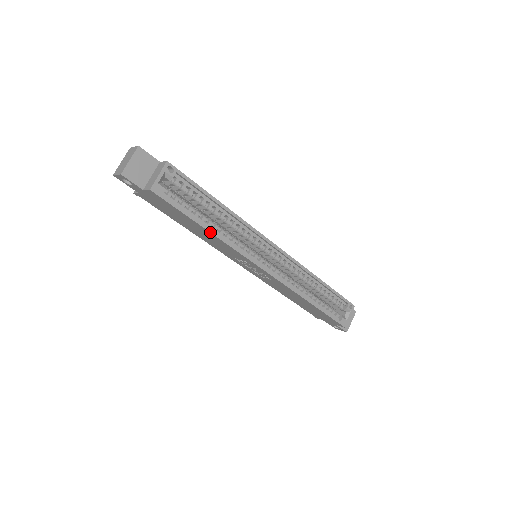
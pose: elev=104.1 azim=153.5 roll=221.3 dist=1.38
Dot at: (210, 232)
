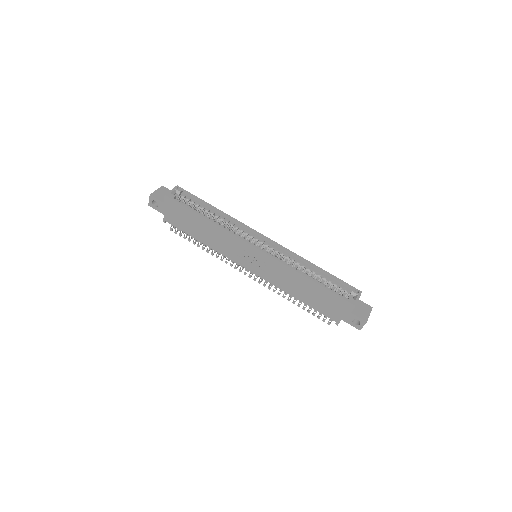
Dot at: (207, 220)
